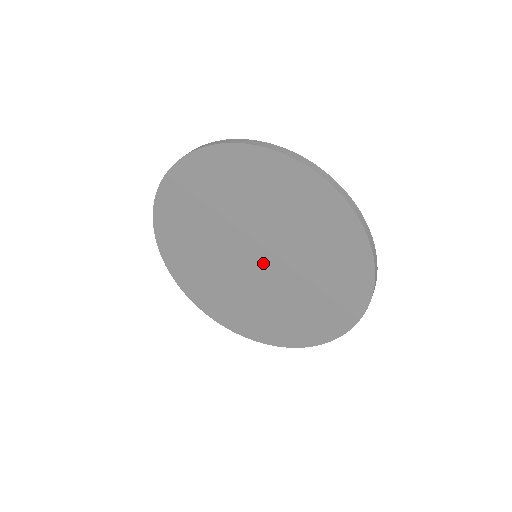
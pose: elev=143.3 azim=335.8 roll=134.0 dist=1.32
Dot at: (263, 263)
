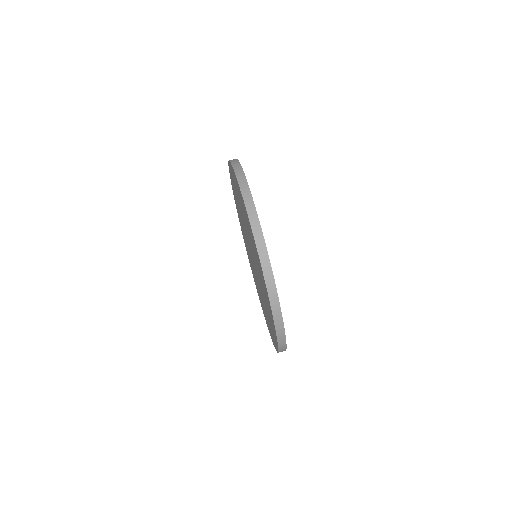
Dot at: (254, 265)
